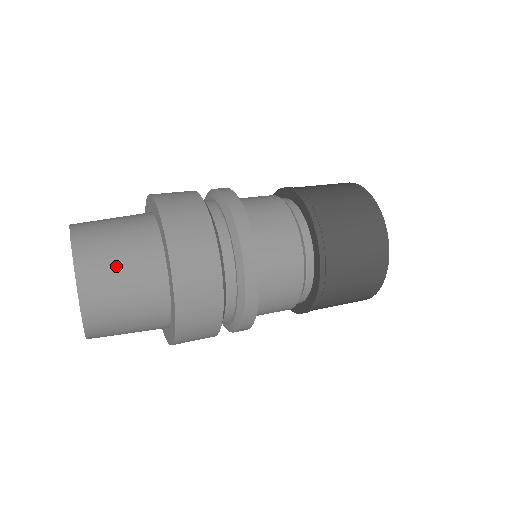
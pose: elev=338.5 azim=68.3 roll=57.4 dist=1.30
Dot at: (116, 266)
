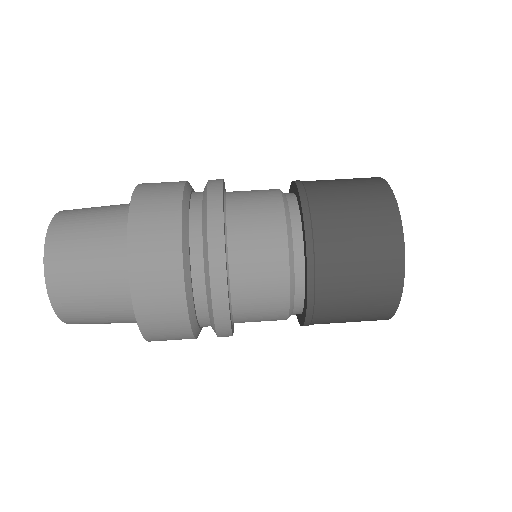
Dot at: (97, 319)
